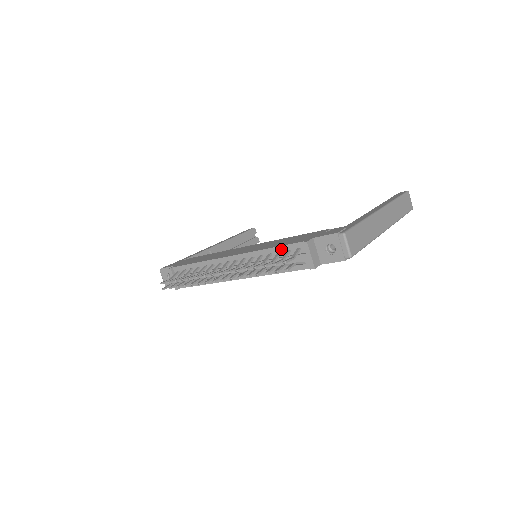
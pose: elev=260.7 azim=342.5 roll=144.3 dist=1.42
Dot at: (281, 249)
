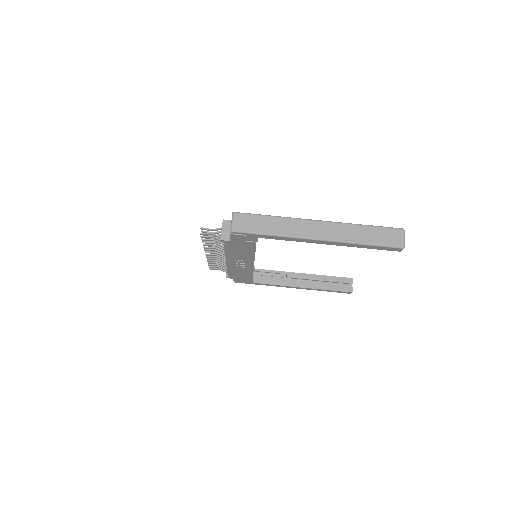
Dot at: occluded
